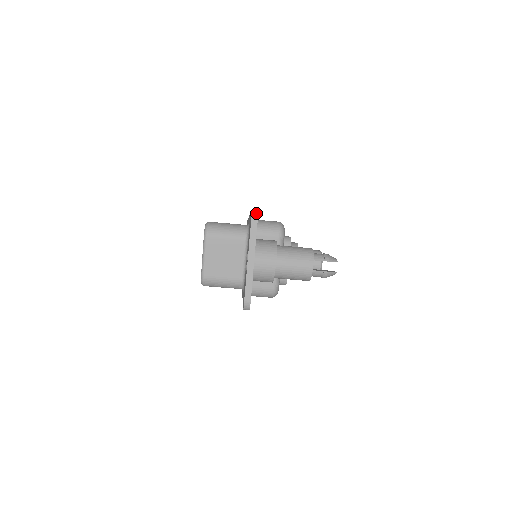
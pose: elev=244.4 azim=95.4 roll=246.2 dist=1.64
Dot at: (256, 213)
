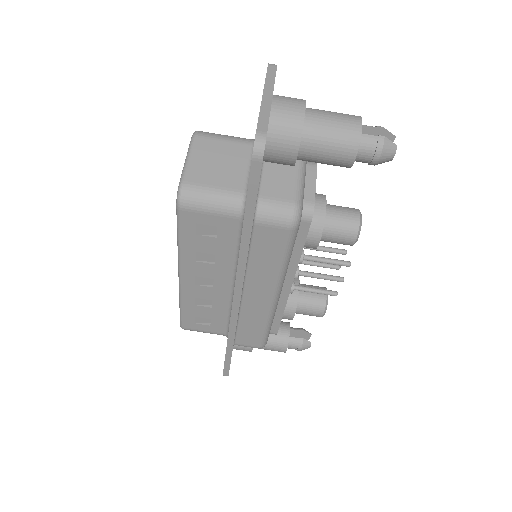
Dot at: (274, 65)
